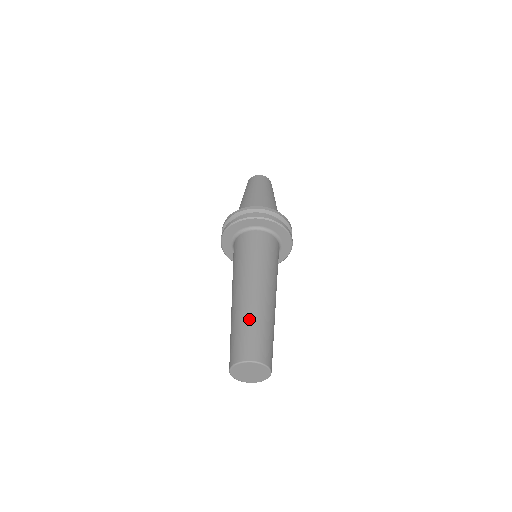
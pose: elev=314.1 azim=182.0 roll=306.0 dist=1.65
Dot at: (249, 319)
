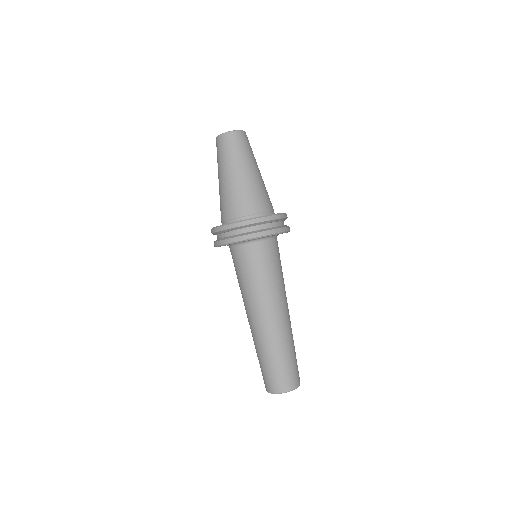
Dot at: (270, 354)
